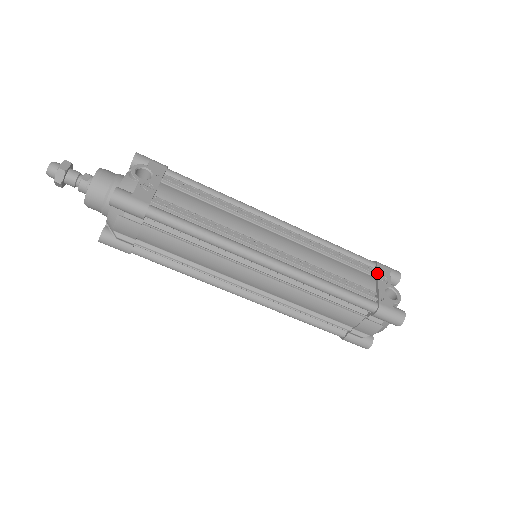
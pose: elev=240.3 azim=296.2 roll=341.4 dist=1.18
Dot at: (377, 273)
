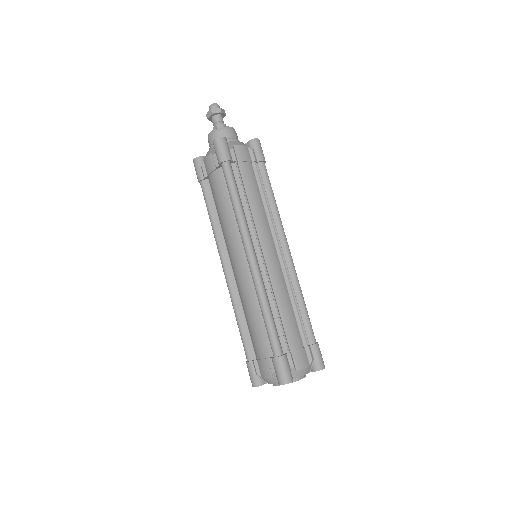
Dot at: occluded
